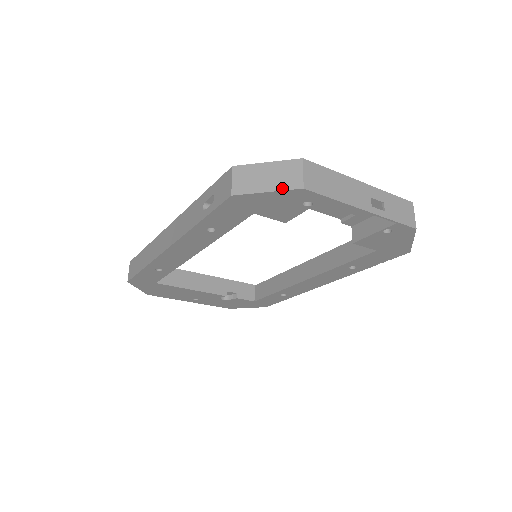
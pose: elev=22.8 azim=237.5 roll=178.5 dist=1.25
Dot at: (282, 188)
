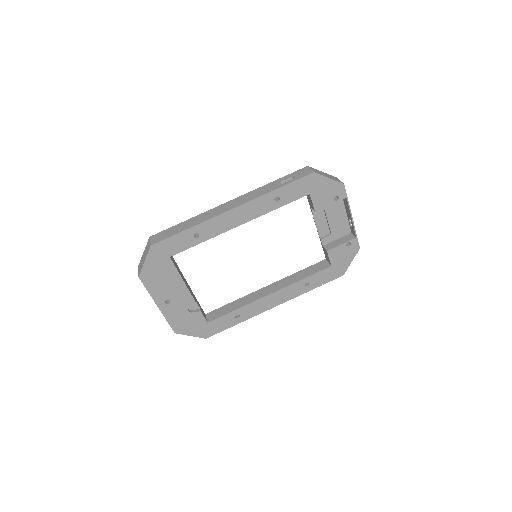
Dot at: (335, 180)
